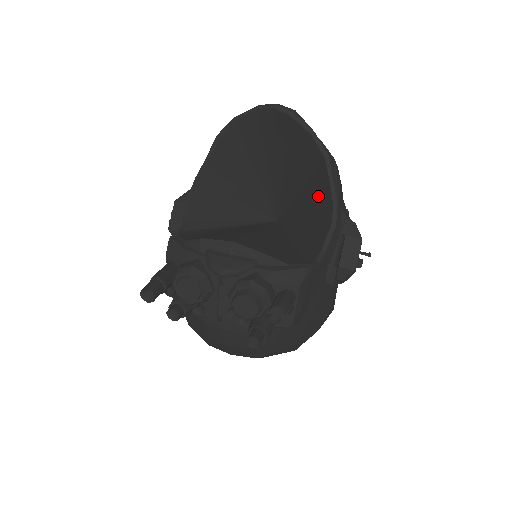
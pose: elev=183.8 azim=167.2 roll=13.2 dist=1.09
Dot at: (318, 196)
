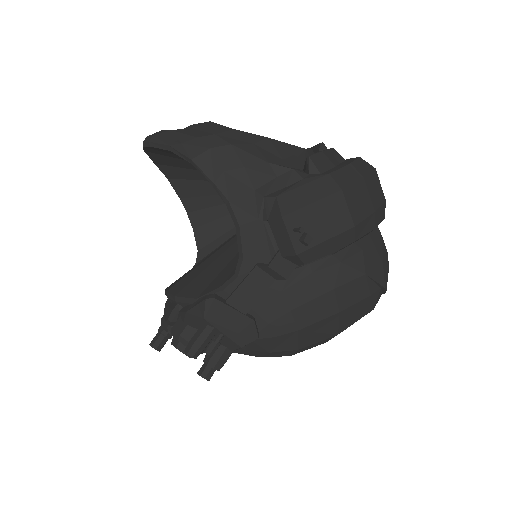
Dot at: occluded
